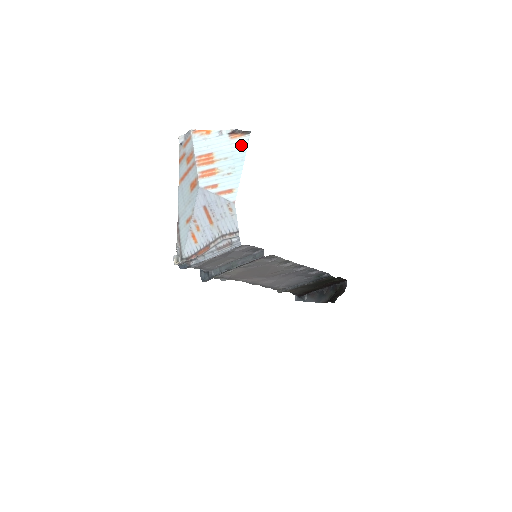
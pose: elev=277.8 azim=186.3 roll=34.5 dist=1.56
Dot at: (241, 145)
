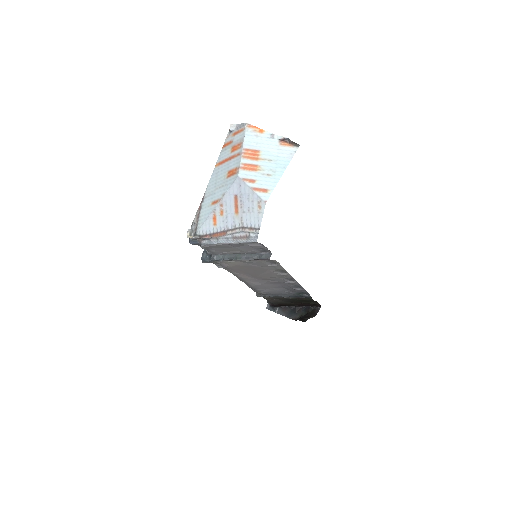
Dot at: (287, 154)
